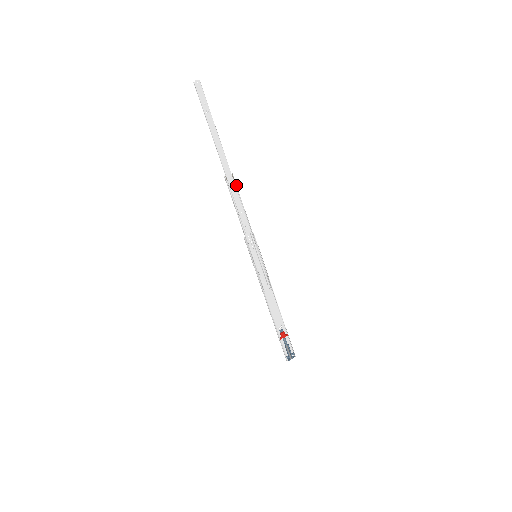
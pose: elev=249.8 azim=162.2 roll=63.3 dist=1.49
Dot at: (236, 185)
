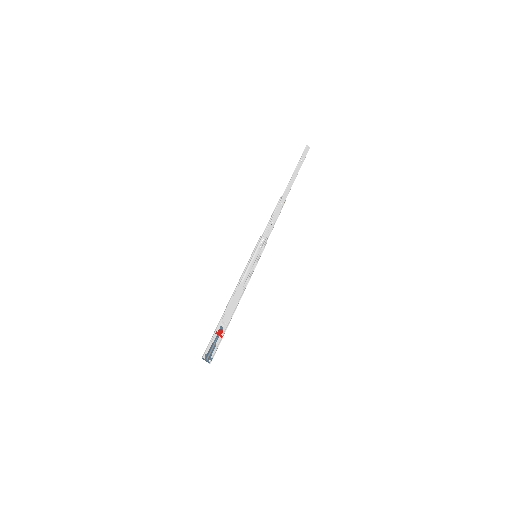
Dot at: occluded
